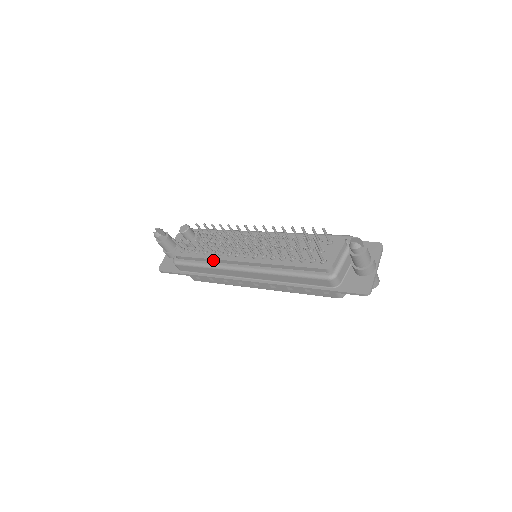
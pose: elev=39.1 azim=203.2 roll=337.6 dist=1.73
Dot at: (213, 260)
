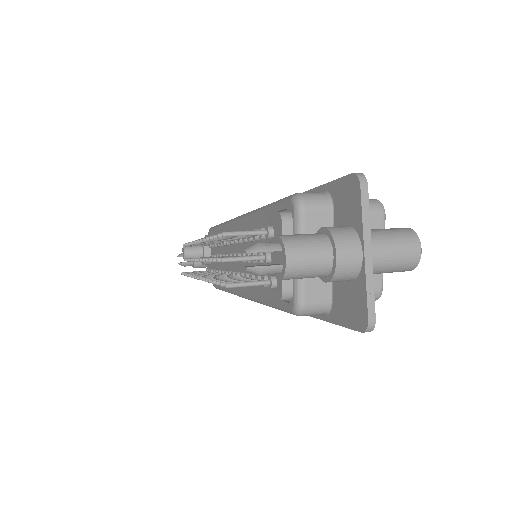
Dot at: occluded
